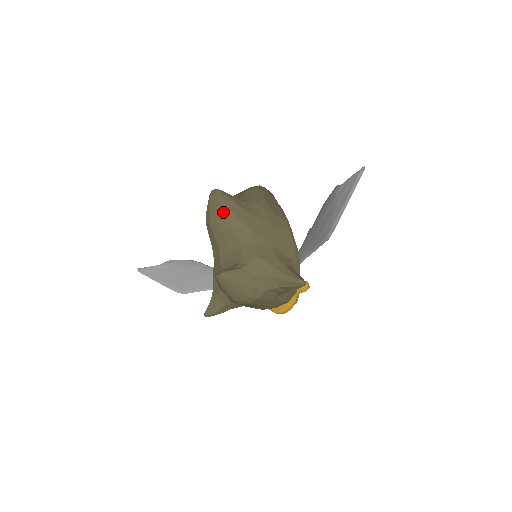
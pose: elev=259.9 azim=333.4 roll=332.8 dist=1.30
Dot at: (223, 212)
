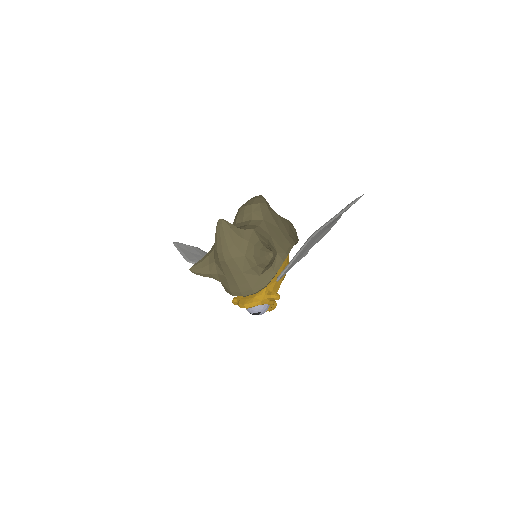
Dot at: (254, 202)
